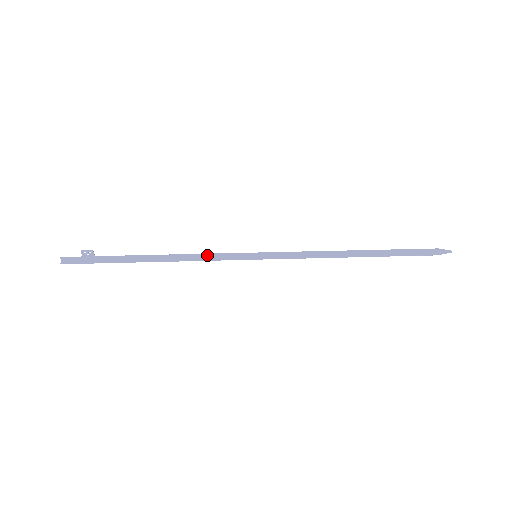
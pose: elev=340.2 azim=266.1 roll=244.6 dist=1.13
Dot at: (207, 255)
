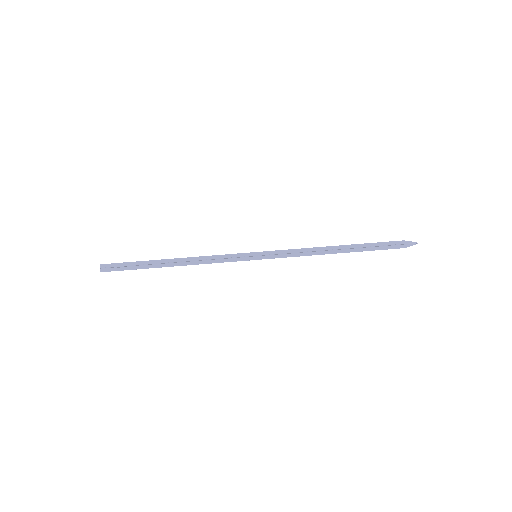
Dot at: (216, 259)
